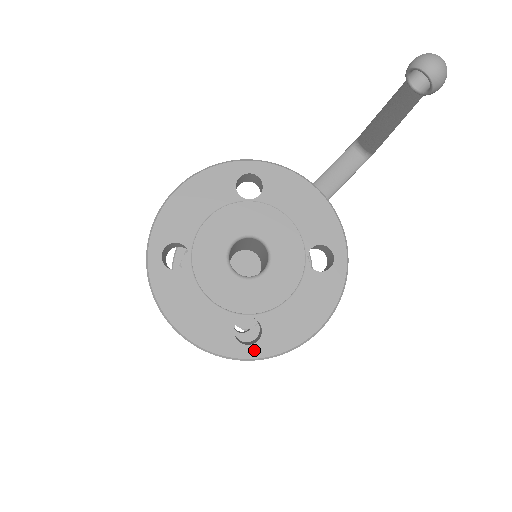
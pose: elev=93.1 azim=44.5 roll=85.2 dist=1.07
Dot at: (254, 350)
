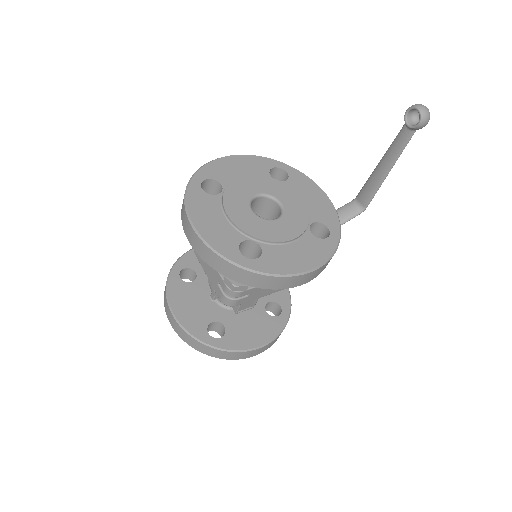
Dot at: (251, 263)
